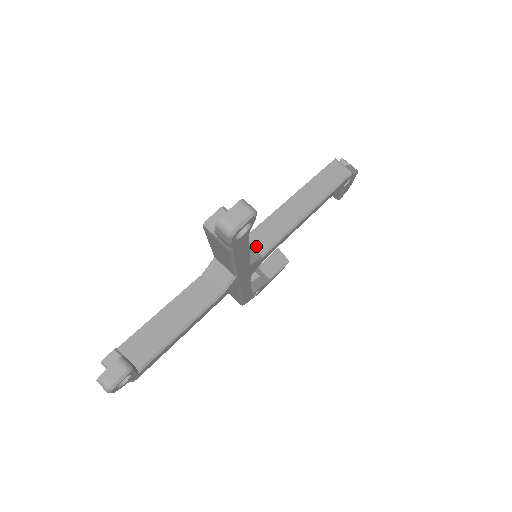
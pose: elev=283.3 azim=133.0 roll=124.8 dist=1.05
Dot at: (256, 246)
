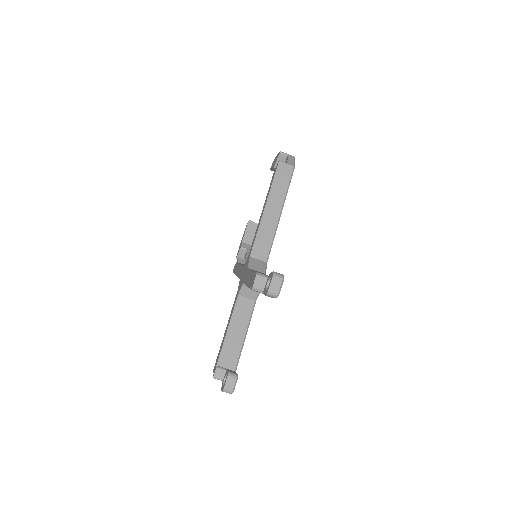
Dot at: (260, 257)
